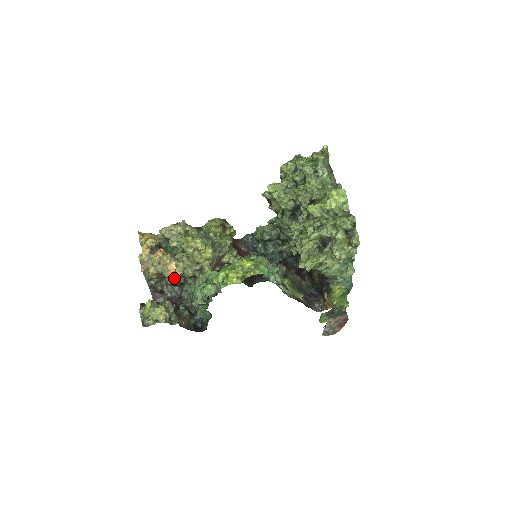
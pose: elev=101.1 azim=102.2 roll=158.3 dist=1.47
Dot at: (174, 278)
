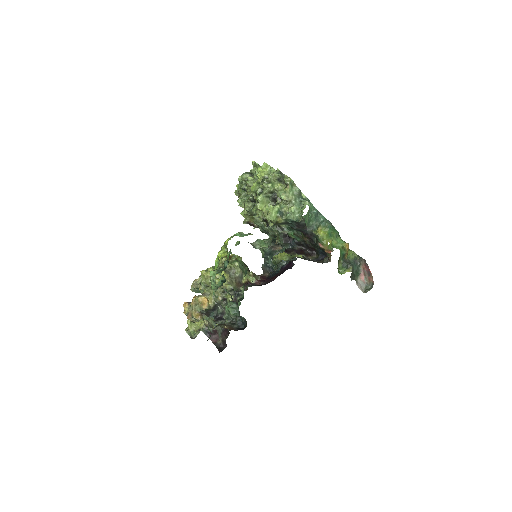
Dot at: (214, 313)
